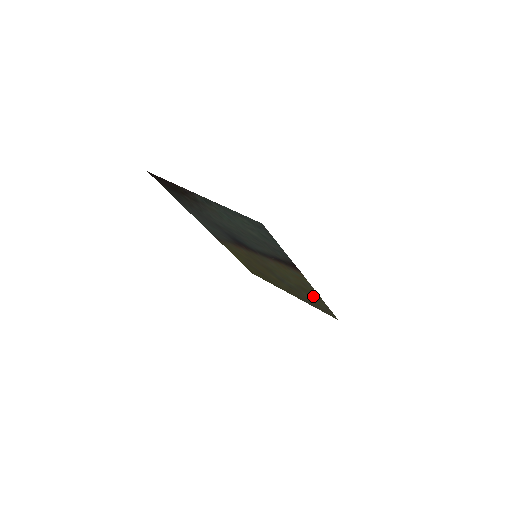
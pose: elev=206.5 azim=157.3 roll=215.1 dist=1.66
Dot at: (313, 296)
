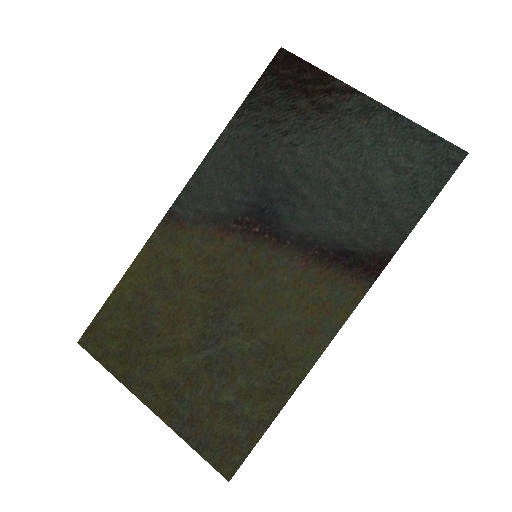
Dot at: (273, 380)
